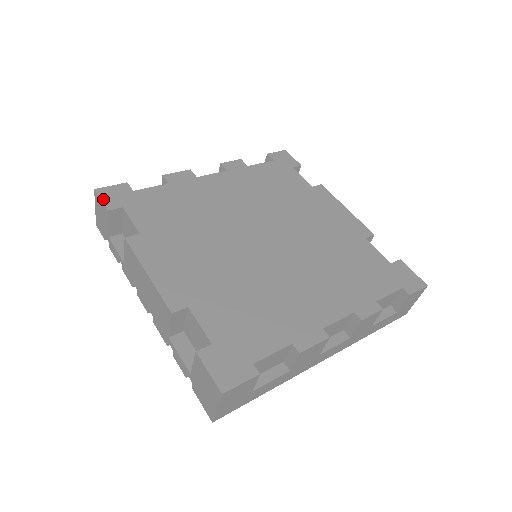
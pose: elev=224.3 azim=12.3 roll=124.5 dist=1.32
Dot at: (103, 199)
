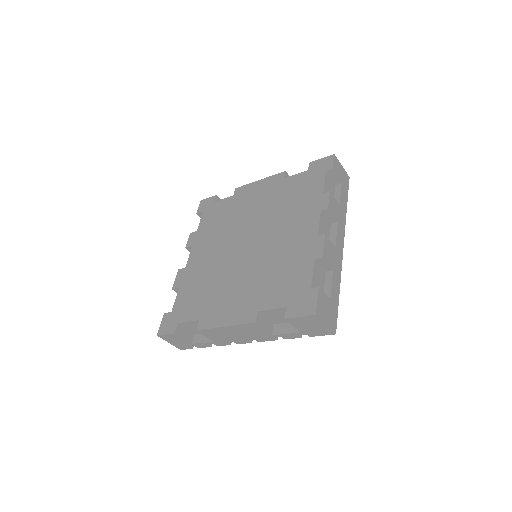
Dot at: (166, 333)
